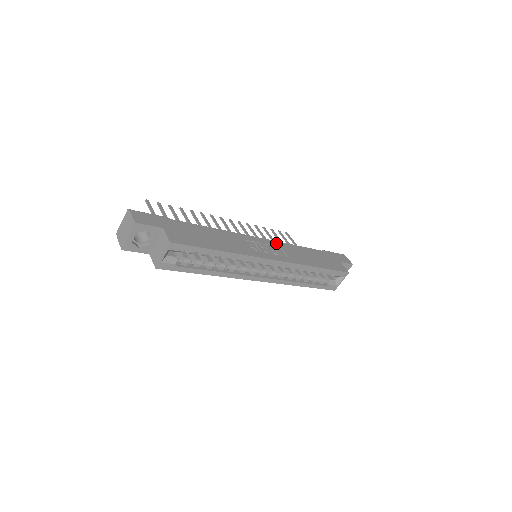
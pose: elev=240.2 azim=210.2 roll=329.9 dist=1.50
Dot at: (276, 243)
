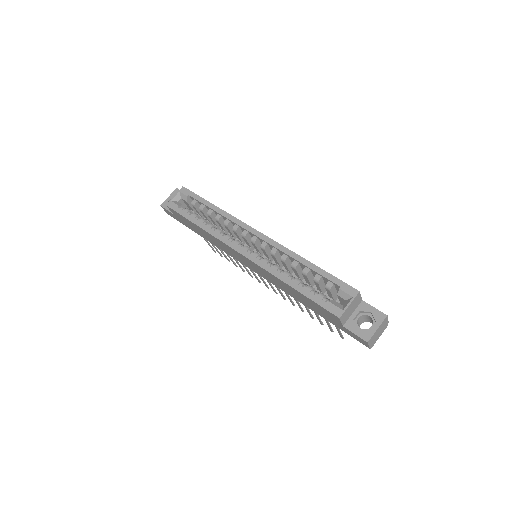
Dot at: occluded
